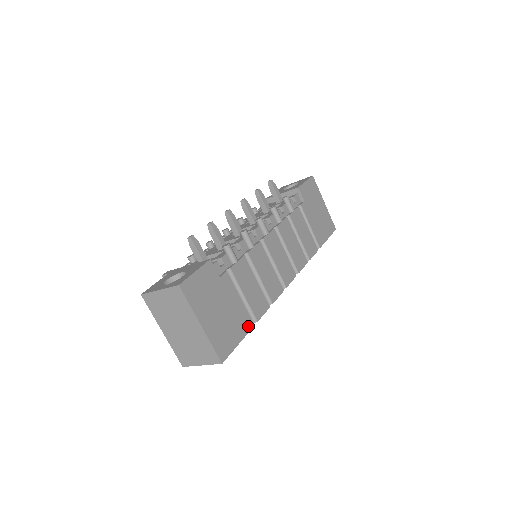
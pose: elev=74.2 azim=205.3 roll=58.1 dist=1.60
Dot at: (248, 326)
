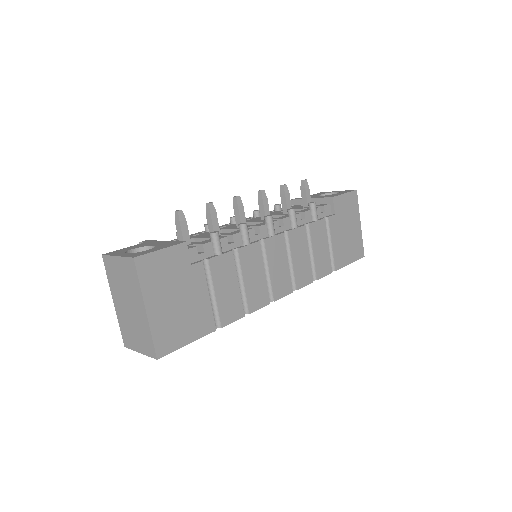
Dot at: (208, 329)
